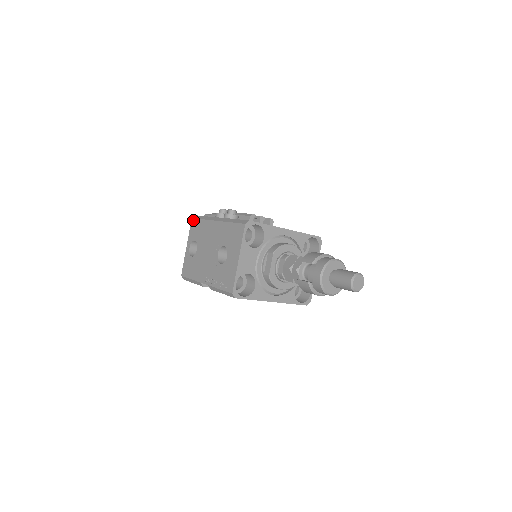
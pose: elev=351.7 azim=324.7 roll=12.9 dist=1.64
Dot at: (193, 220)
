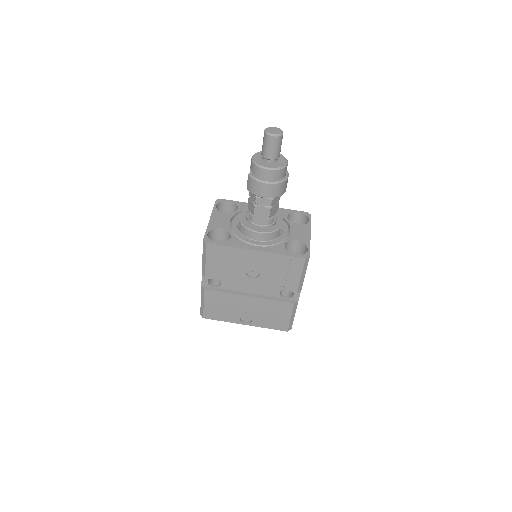
Dot at: occluded
